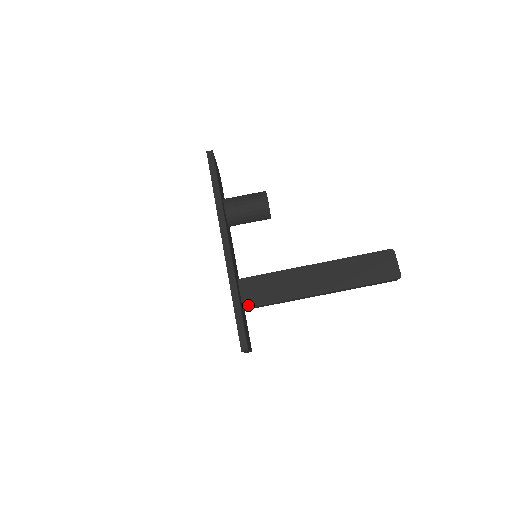
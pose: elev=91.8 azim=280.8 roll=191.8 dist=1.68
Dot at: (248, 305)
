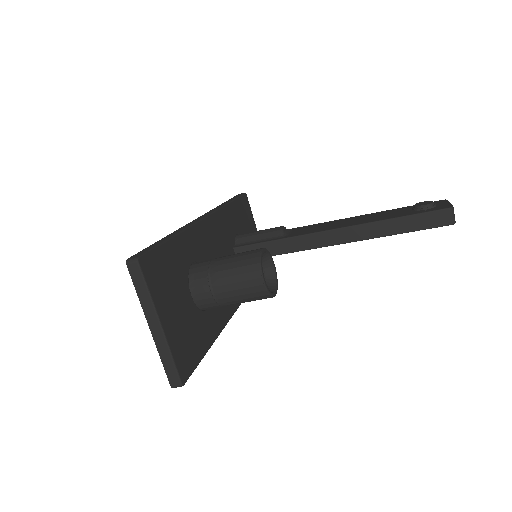
Dot at: occluded
